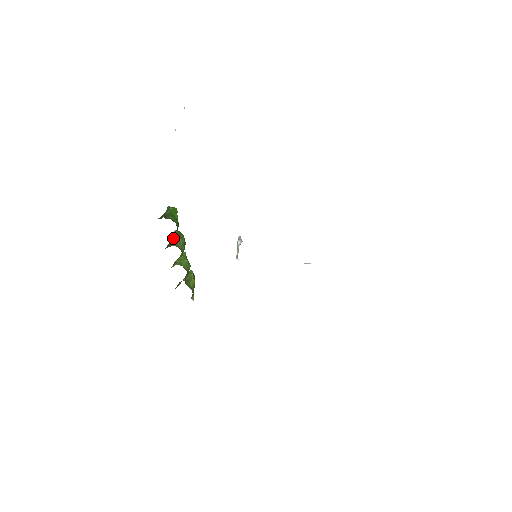
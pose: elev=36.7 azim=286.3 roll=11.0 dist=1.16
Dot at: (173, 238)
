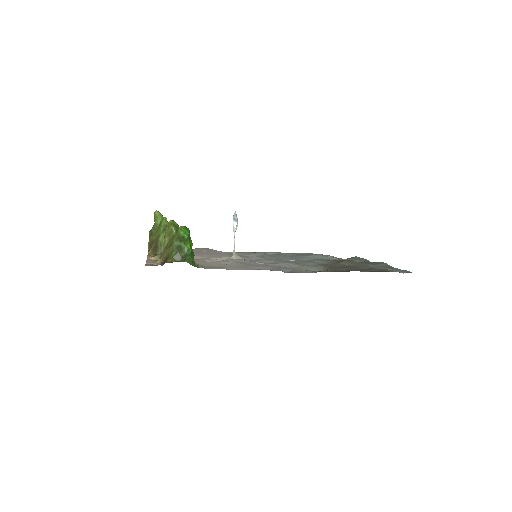
Dot at: occluded
